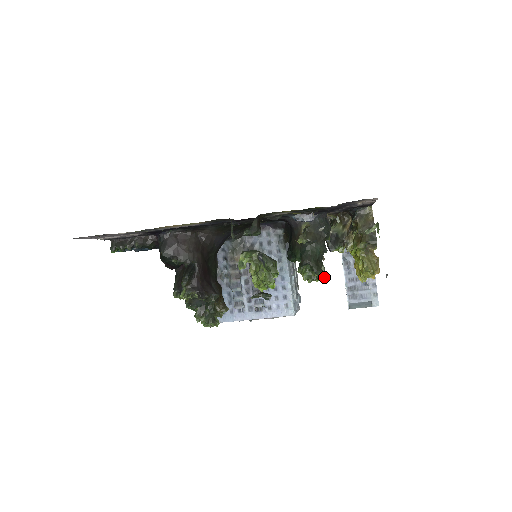
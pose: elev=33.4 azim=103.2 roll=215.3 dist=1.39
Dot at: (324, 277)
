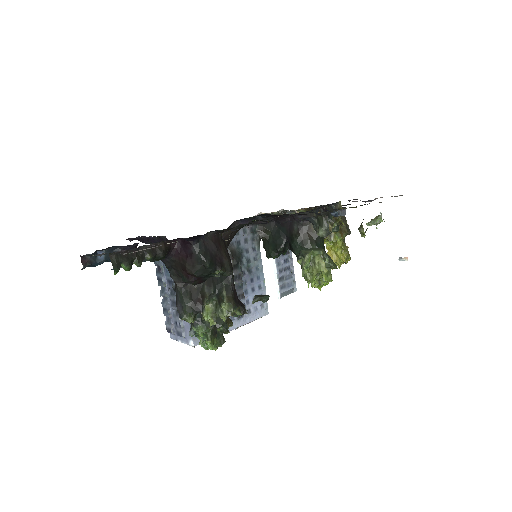
Dot at: occluded
